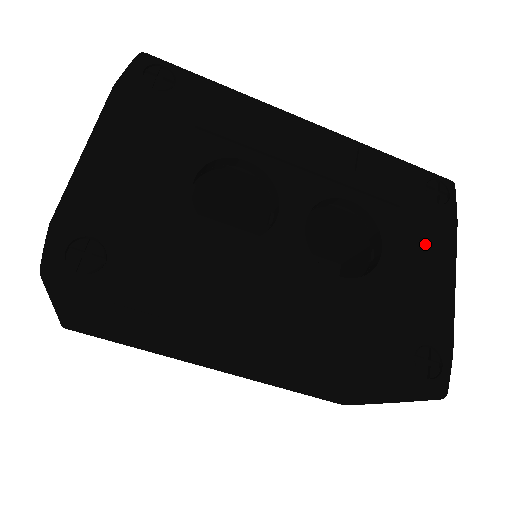
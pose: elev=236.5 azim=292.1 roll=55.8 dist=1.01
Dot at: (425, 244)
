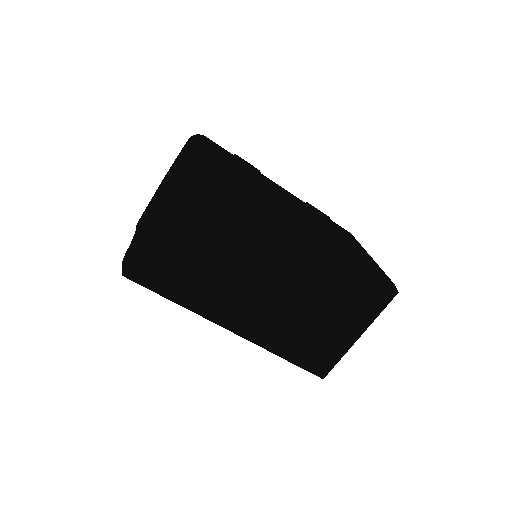
Dot at: (354, 242)
